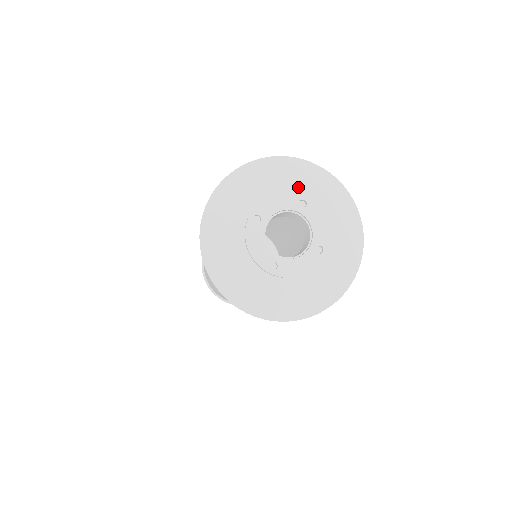
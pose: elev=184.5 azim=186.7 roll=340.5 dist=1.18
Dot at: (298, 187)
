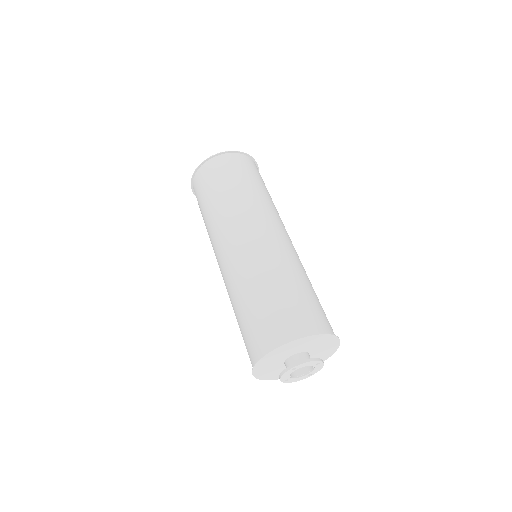
Dot at: (279, 355)
